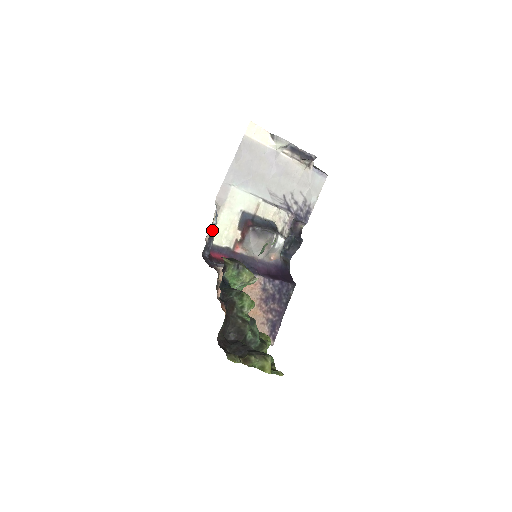
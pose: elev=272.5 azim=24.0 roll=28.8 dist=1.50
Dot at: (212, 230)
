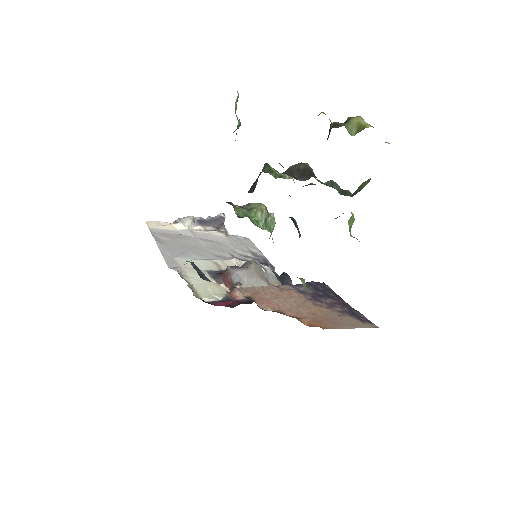
Dot at: (190, 262)
